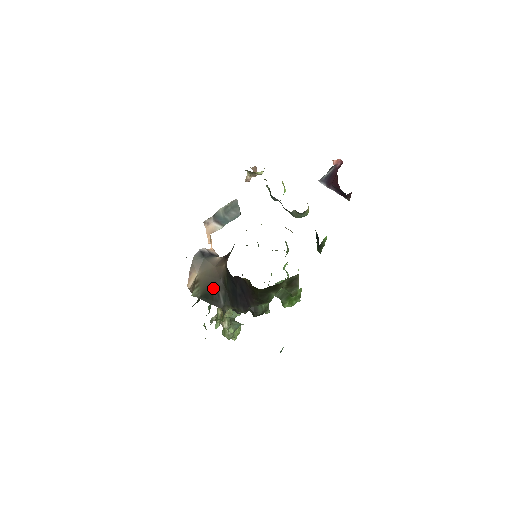
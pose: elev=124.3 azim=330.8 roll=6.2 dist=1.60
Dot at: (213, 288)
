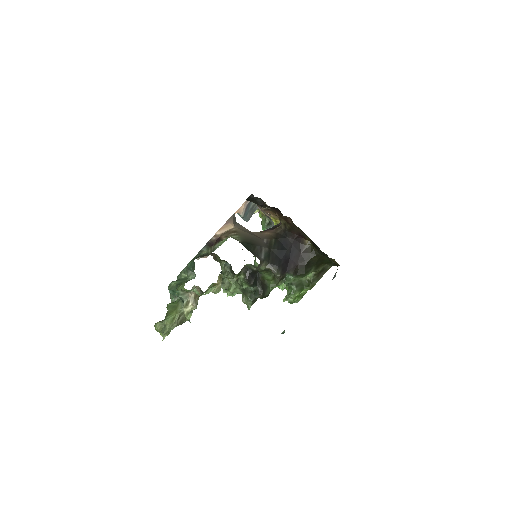
Dot at: (256, 242)
